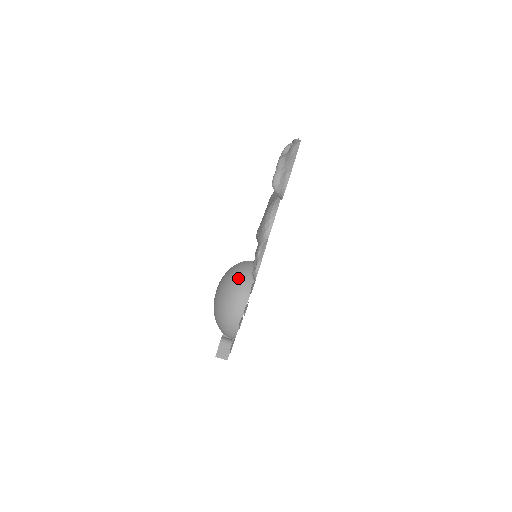
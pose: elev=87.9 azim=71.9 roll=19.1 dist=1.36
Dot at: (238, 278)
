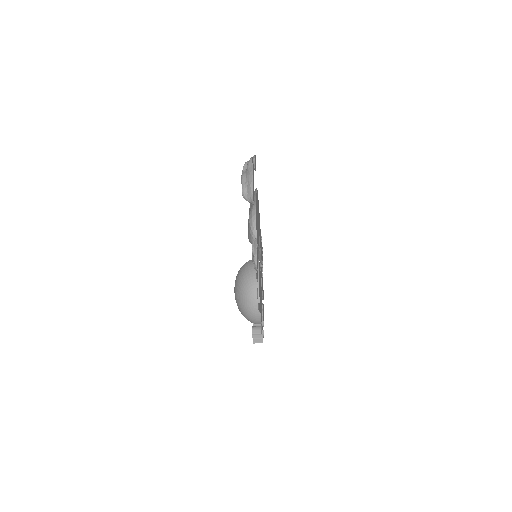
Dot at: (246, 275)
